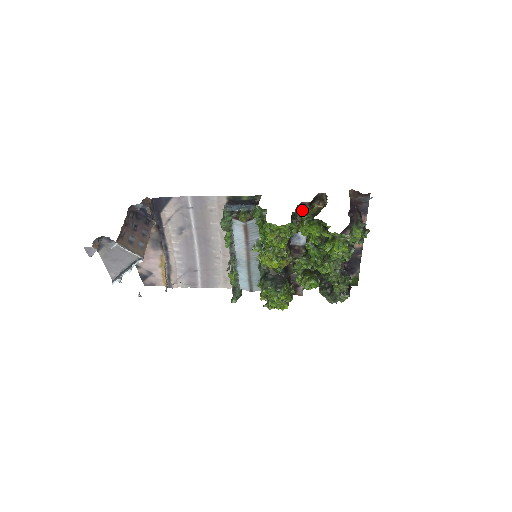
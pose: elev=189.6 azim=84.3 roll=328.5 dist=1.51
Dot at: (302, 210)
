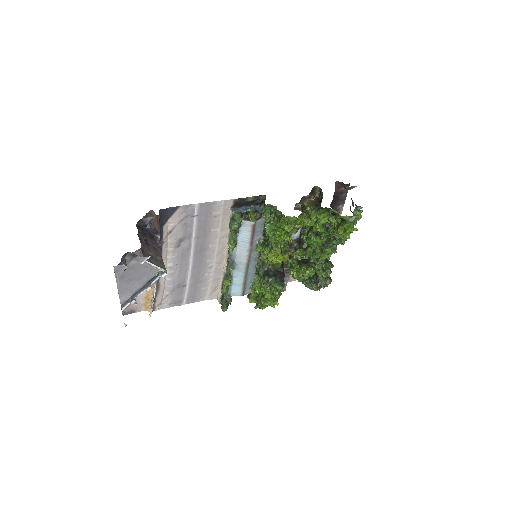
Dot at: occluded
